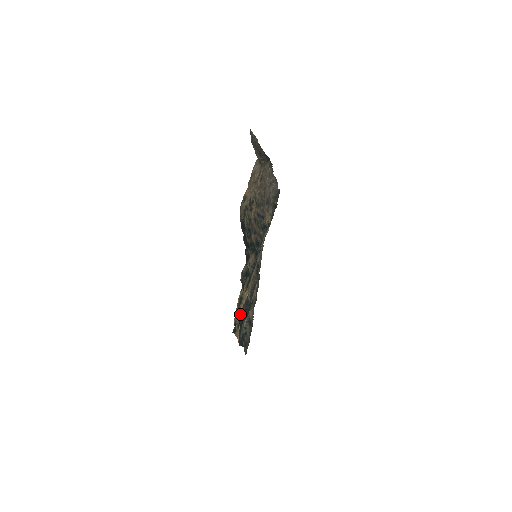
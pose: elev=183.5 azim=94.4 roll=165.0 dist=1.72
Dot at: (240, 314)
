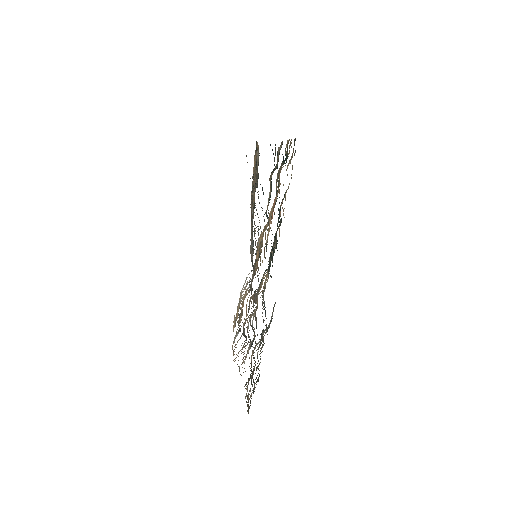
Dot at: occluded
